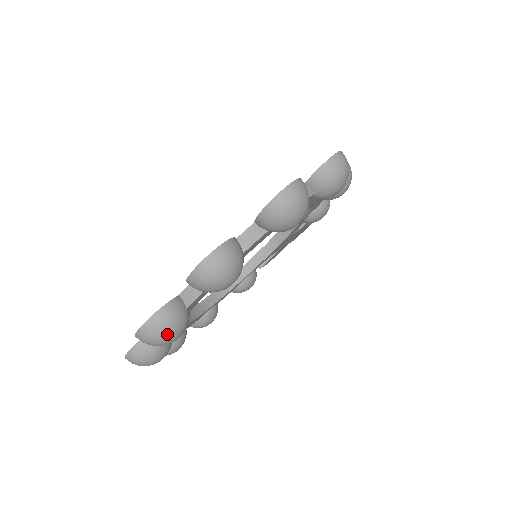
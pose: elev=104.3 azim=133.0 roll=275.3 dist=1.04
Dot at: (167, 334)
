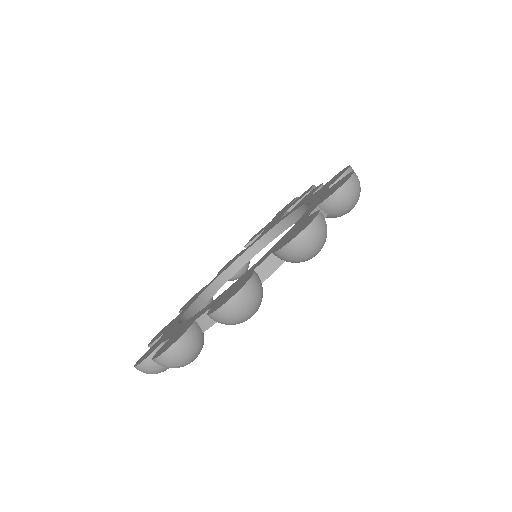
Dot at: (186, 360)
